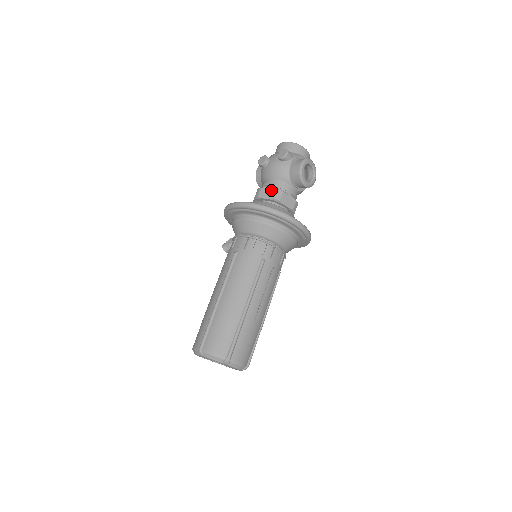
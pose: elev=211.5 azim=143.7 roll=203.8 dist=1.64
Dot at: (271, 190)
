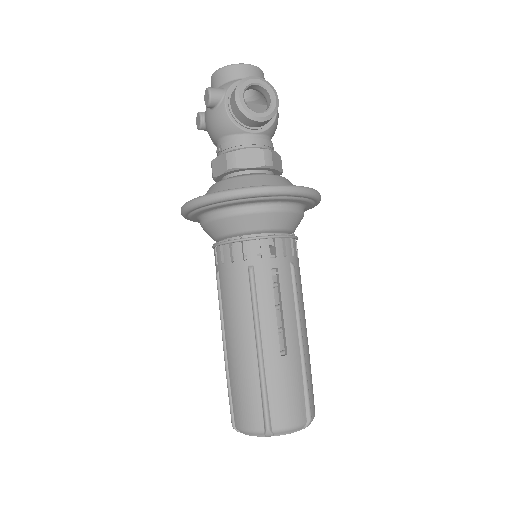
Dot at: (220, 159)
